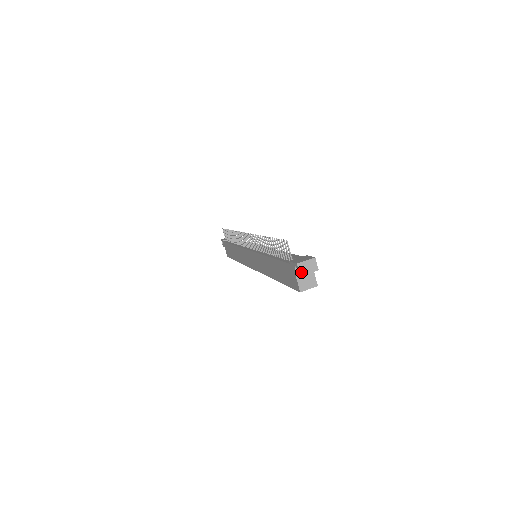
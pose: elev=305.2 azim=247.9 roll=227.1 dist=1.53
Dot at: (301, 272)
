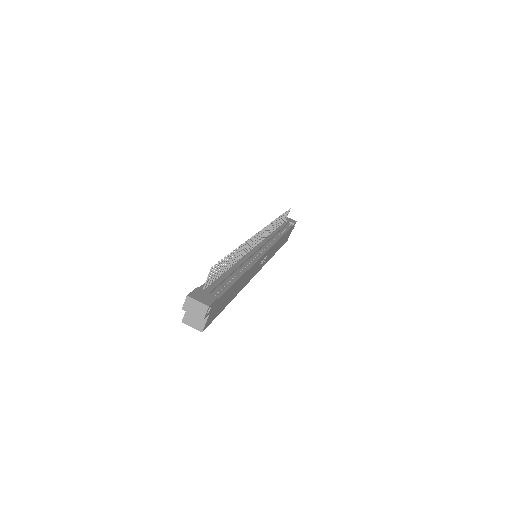
Dot at: (186, 306)
